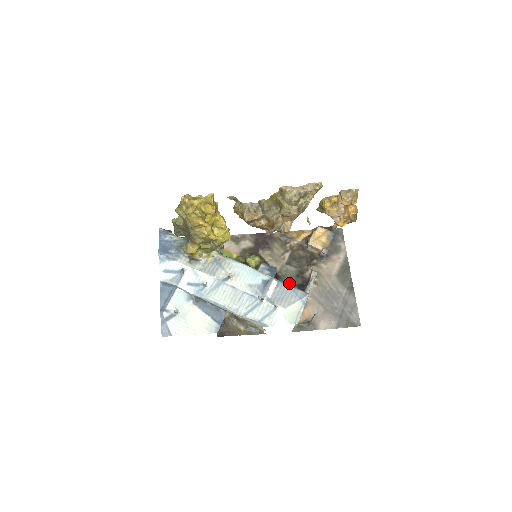
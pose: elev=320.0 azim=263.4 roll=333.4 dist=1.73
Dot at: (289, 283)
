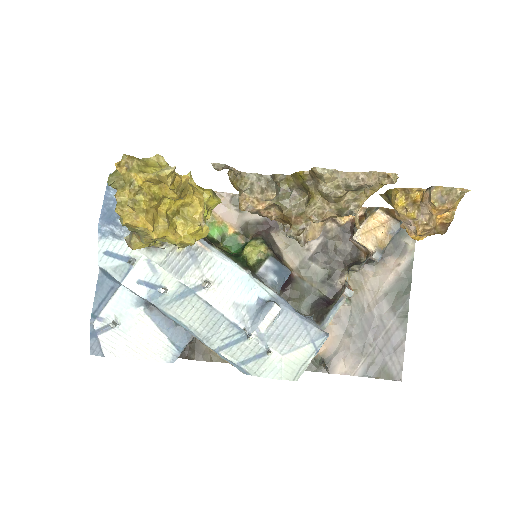
Dot at: (307, 292)
